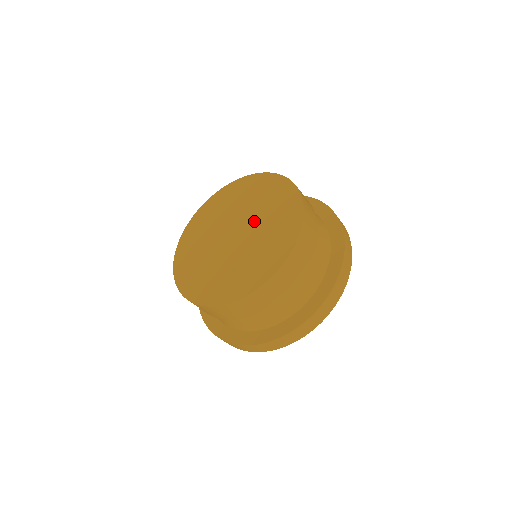
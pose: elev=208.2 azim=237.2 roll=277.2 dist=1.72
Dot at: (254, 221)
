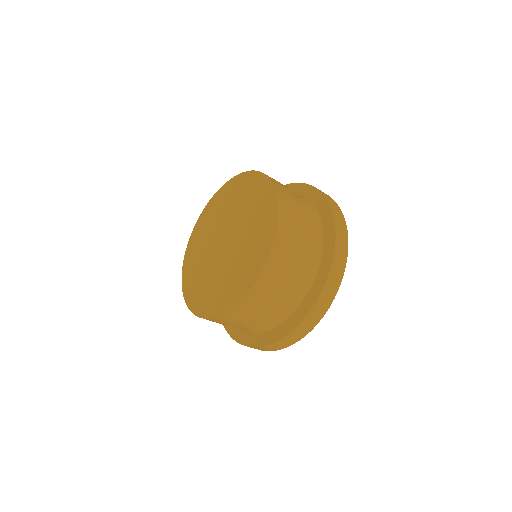
Dot at: (240, 232)
